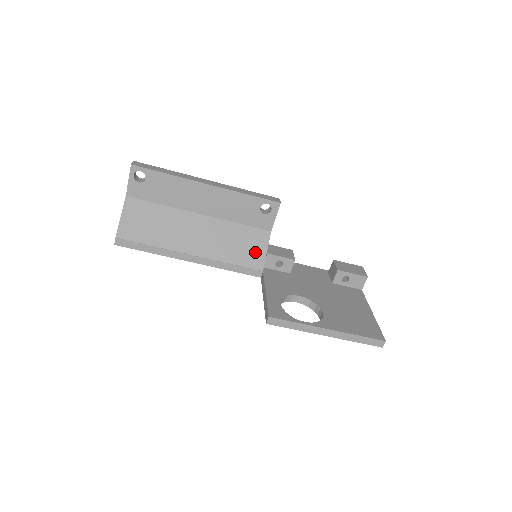
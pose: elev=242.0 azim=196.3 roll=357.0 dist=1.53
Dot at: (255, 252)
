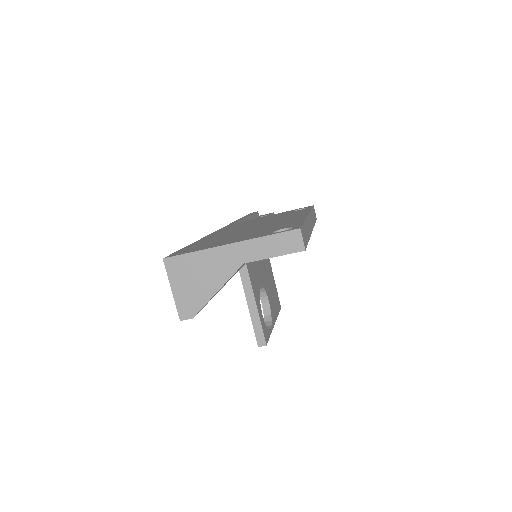
Dot at: occluded
